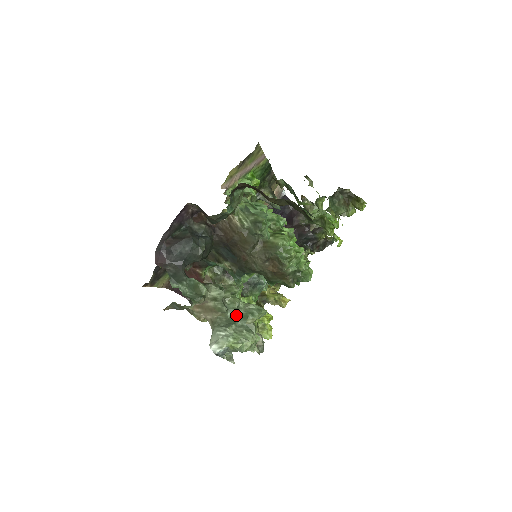
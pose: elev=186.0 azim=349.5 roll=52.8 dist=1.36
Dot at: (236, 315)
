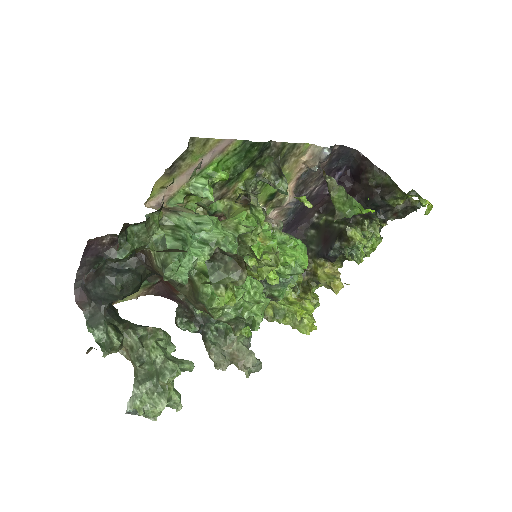
Dot at: (154, 369)
